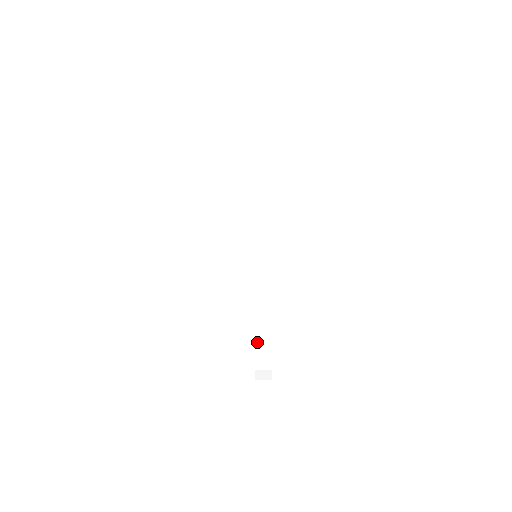
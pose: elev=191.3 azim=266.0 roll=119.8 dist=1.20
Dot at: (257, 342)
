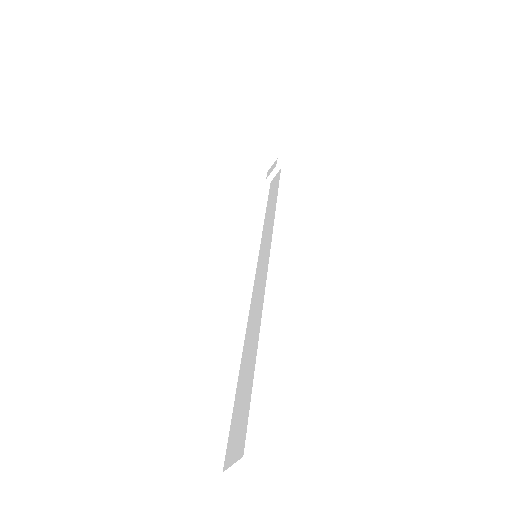
Dot at: (240, 391)
